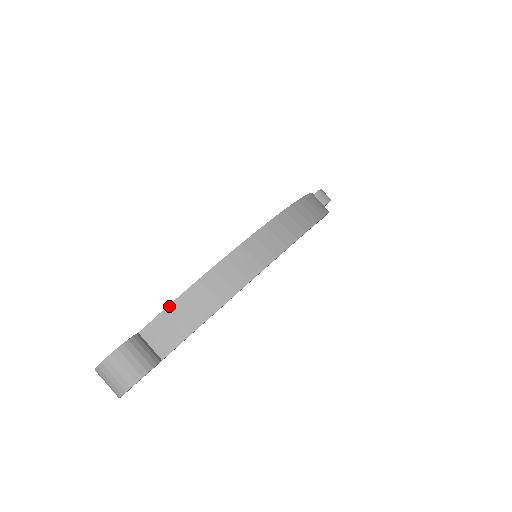
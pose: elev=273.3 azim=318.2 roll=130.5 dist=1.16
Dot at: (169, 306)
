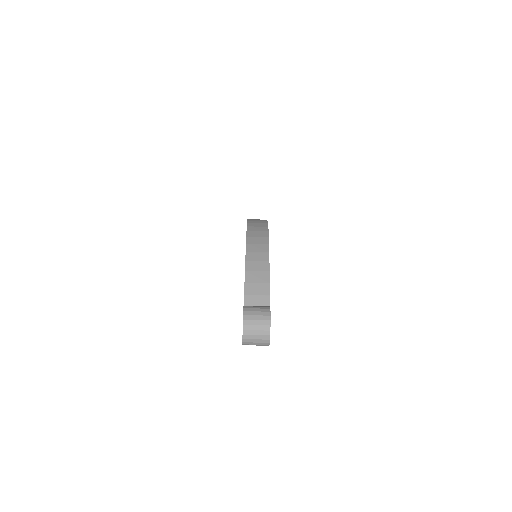
Dot at: (245, 282)
